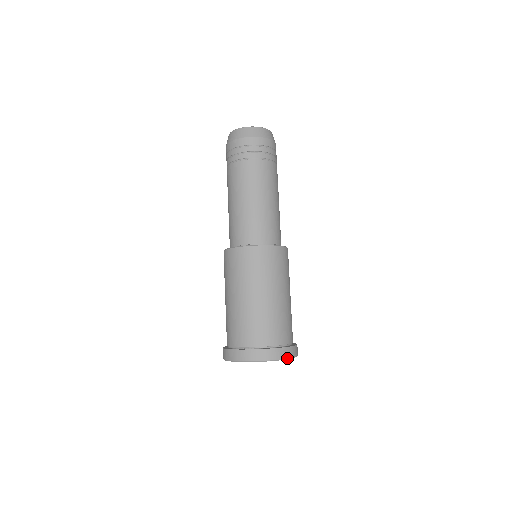
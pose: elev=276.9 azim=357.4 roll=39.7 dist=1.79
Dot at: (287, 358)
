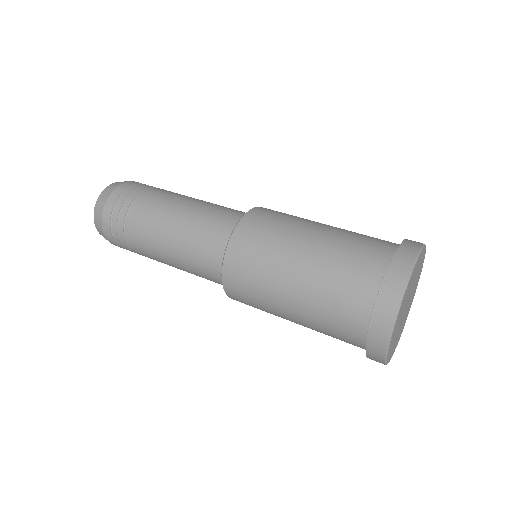
Dot at: occluded
